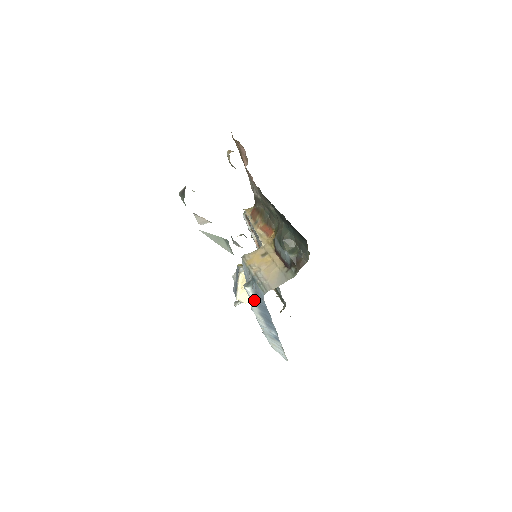
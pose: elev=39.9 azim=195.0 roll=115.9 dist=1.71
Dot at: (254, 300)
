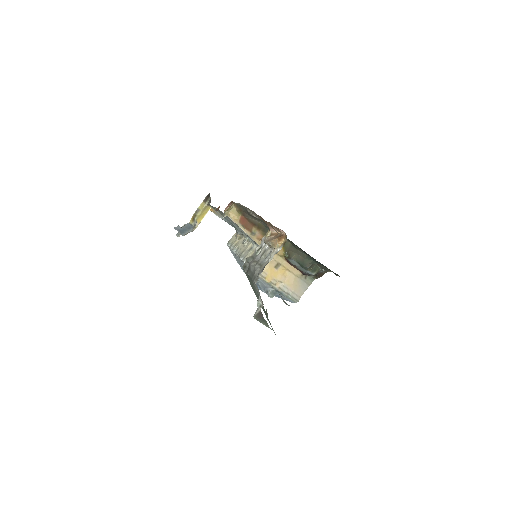
Dot at: occluded
